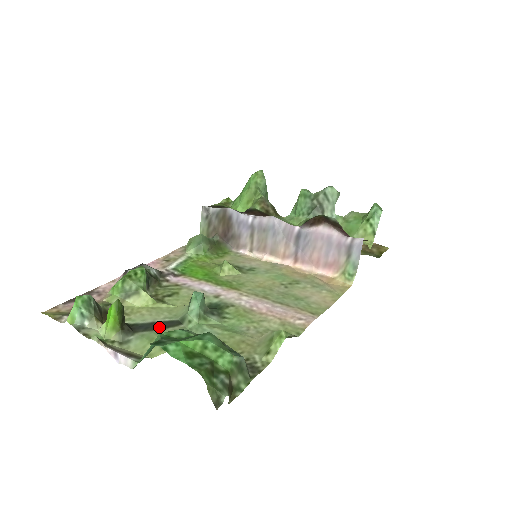
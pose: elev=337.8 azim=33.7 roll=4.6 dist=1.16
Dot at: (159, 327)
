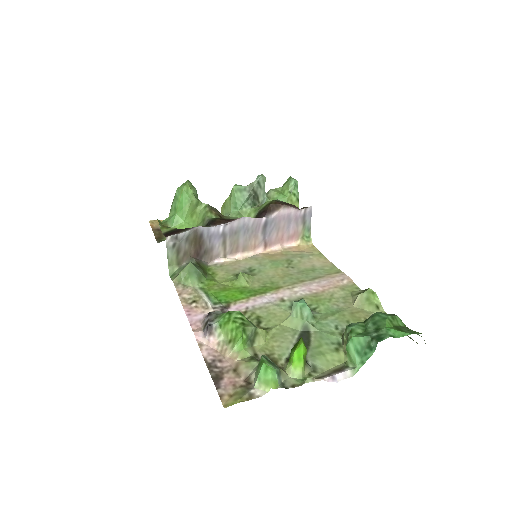
Dot at: (306, 344)
